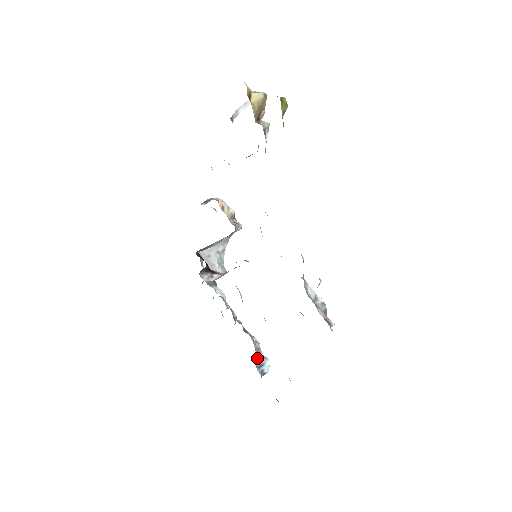
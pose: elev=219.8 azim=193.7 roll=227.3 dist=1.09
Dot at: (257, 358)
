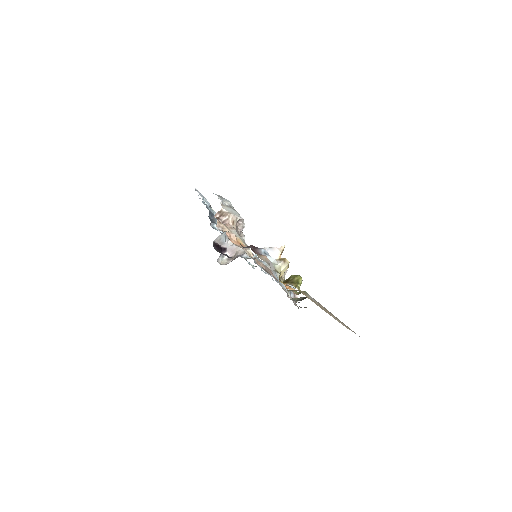
Dot at: occluded
